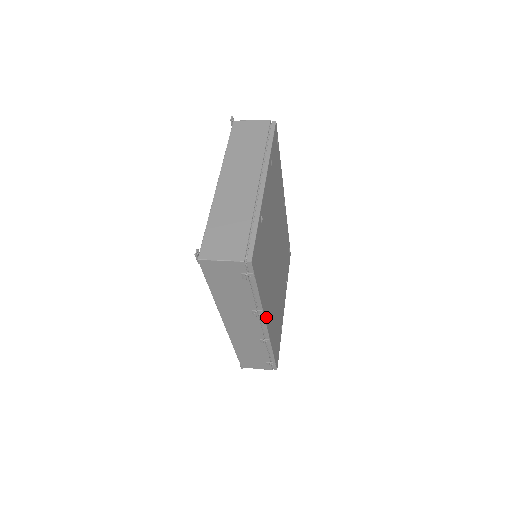
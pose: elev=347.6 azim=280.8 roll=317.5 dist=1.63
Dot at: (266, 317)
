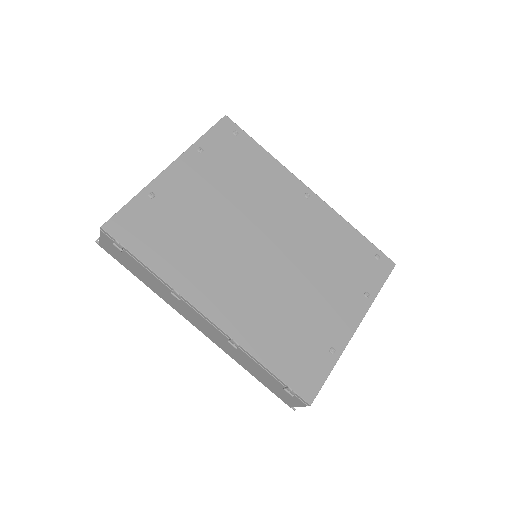
Dot at: (200, 303)
